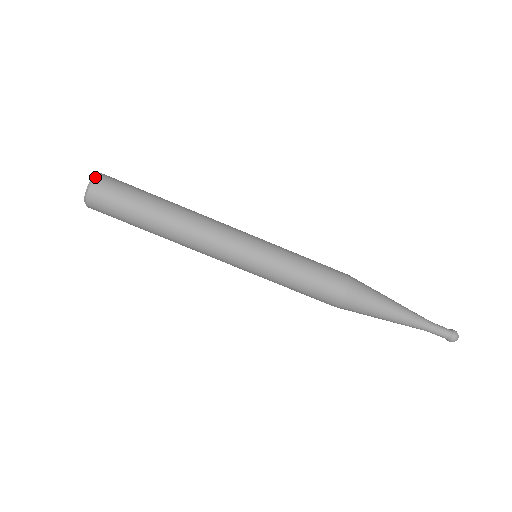
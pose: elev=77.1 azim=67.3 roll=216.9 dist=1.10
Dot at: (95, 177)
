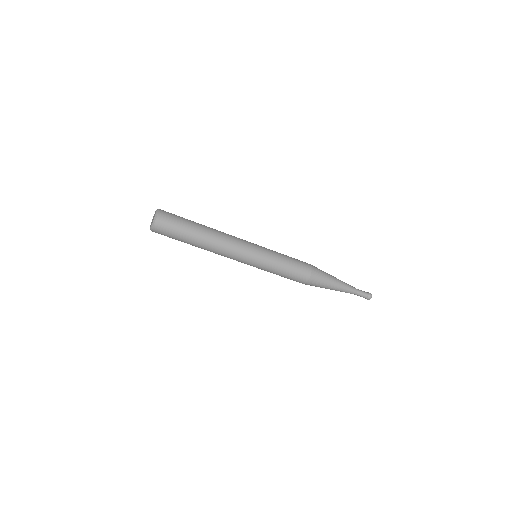
Dot at: (158, 214)
